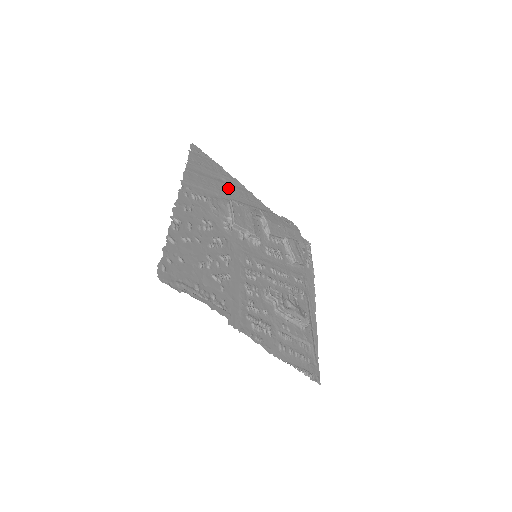
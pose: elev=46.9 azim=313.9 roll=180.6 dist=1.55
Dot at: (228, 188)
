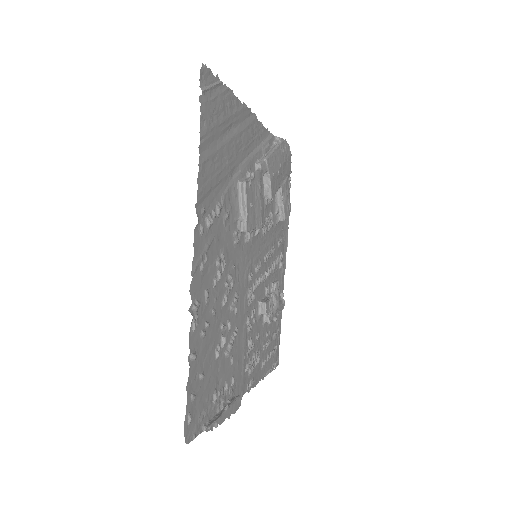
Dot at: (237, 142)
